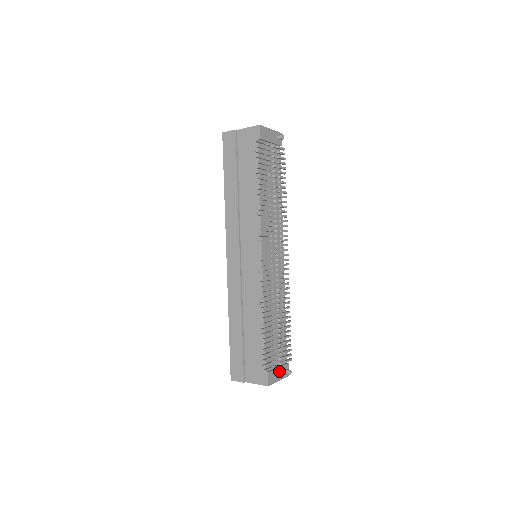
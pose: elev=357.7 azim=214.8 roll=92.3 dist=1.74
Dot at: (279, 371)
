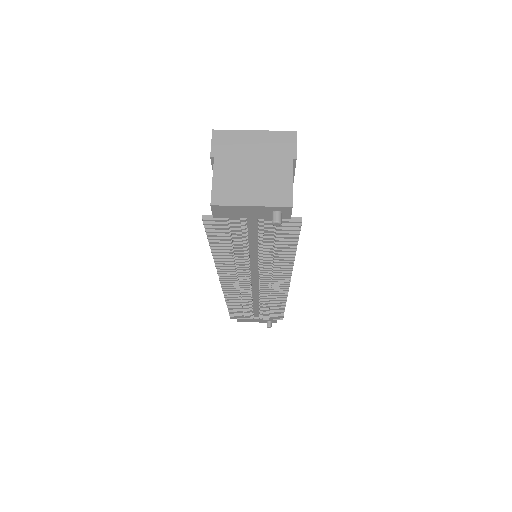
Dot at: (258, 320)
